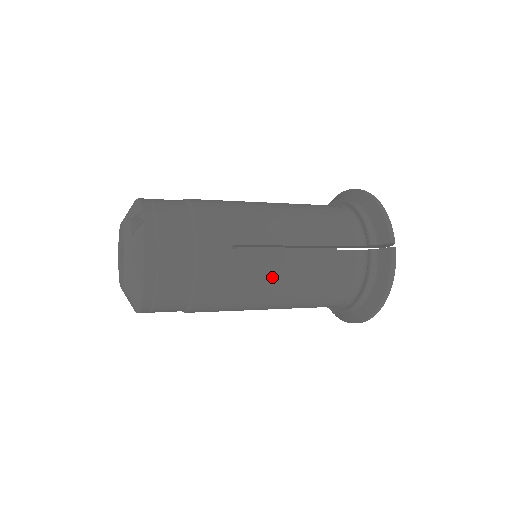
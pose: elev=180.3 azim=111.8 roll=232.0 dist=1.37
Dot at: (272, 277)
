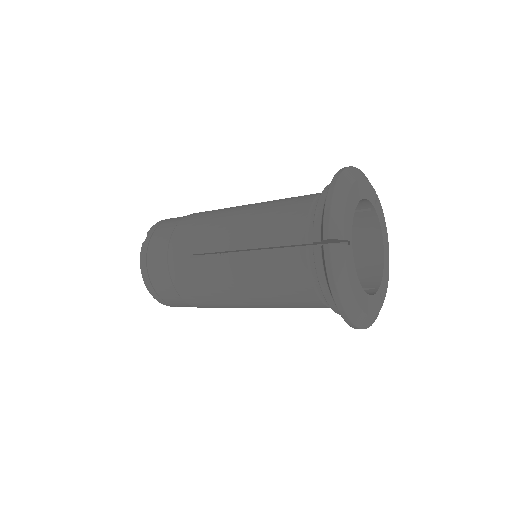
Dot at: (226, 281)
